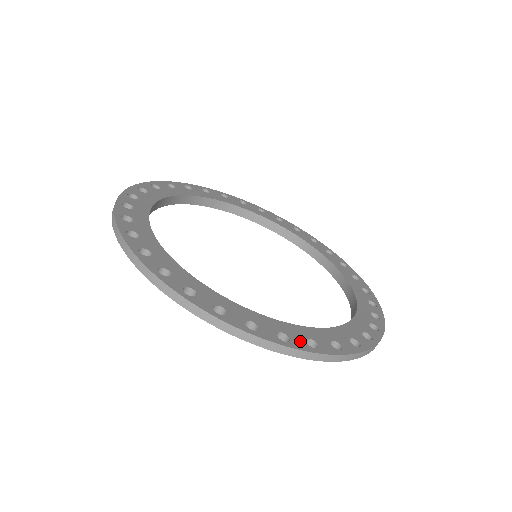
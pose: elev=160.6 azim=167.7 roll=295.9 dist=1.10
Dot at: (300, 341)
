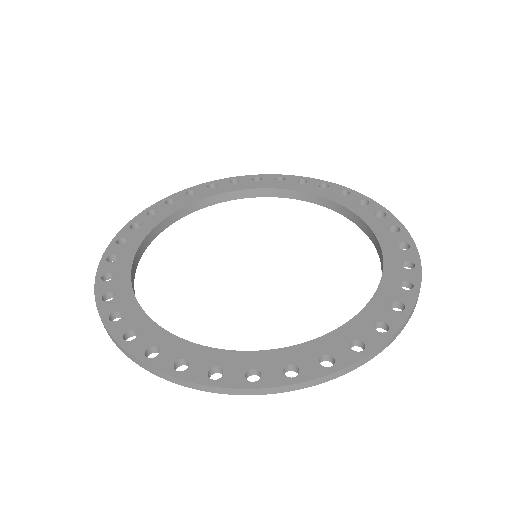
Dot at: (142, 345)
